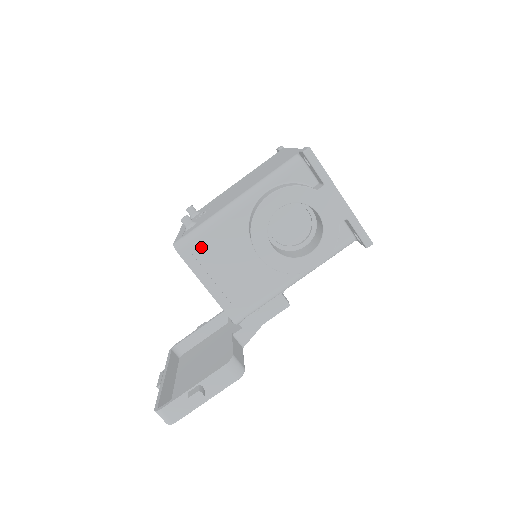
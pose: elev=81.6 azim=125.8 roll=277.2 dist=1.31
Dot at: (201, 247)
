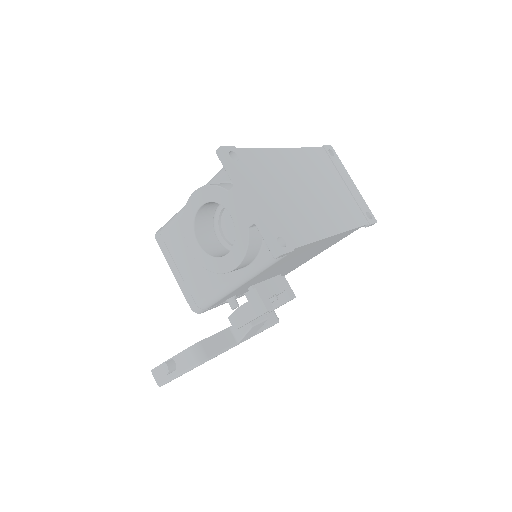
Dot at: (169, 236)
